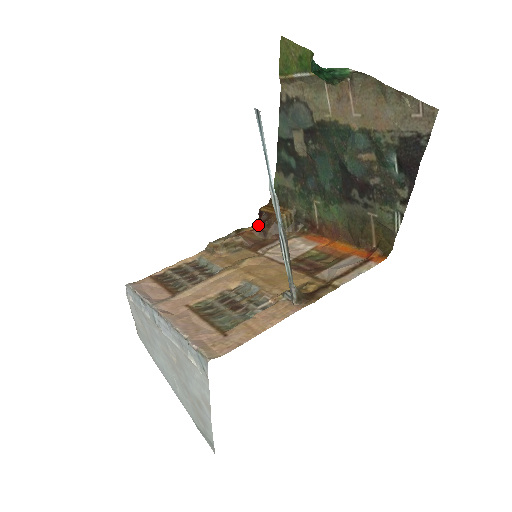
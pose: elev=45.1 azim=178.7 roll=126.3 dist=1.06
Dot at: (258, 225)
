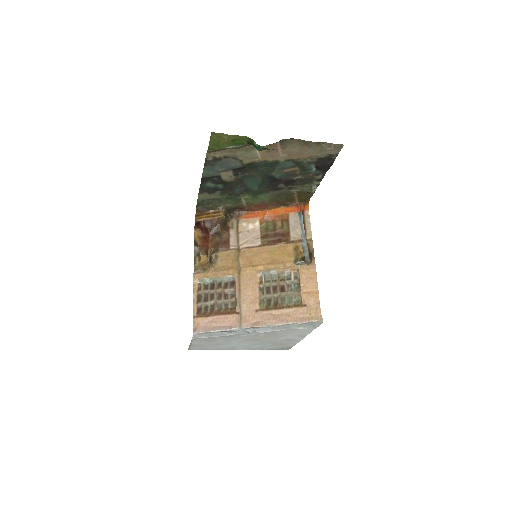
Dot at: (209, 232)
